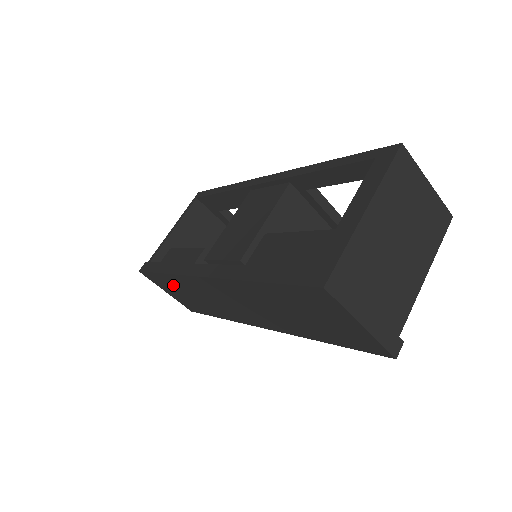
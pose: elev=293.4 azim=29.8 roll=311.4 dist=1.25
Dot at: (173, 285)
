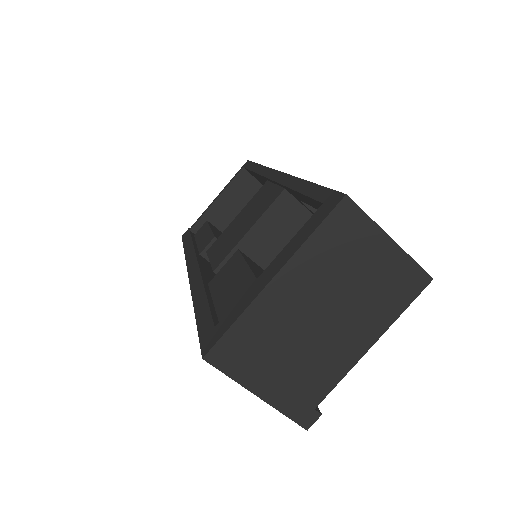
Dot at: occluded
